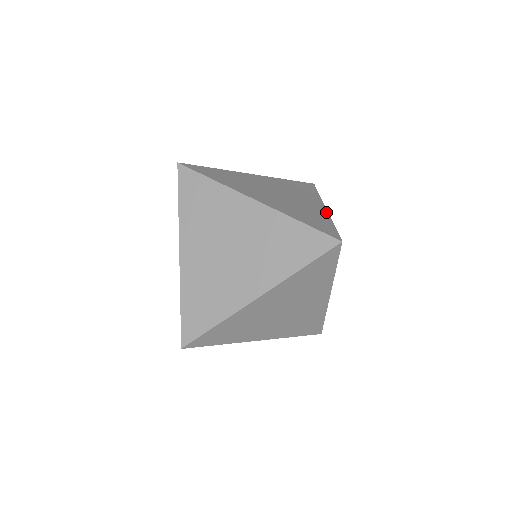
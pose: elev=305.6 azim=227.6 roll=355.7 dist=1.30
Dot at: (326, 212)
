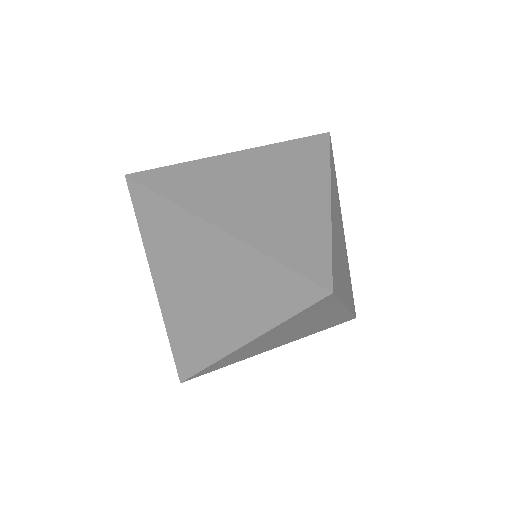
Dot at: (328, 212)
